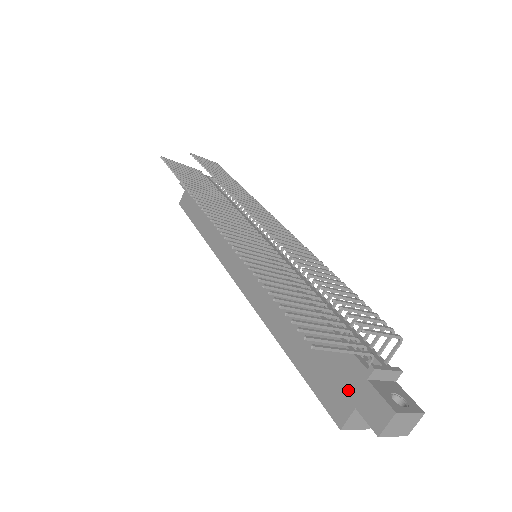
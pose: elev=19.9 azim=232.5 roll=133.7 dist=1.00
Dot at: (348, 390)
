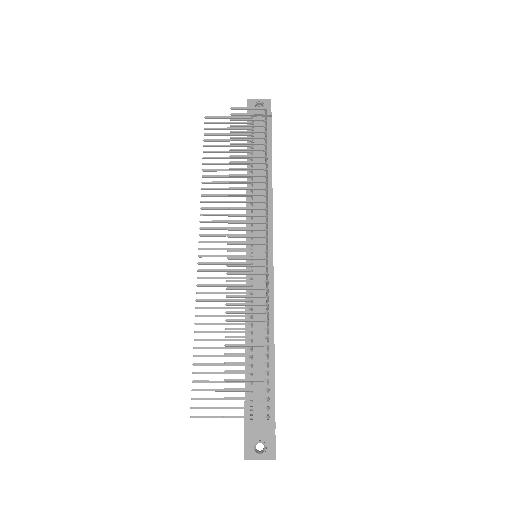
Dot at: occluded
